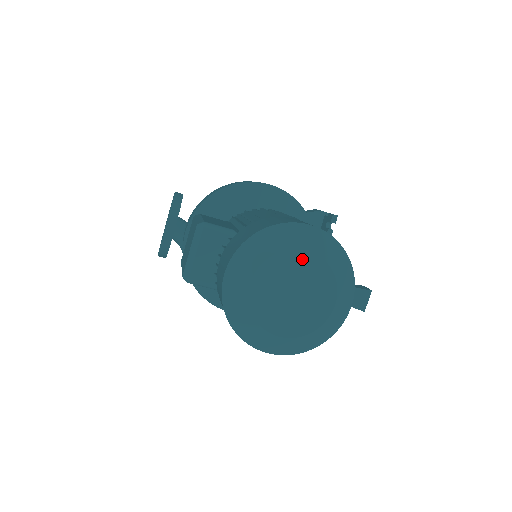
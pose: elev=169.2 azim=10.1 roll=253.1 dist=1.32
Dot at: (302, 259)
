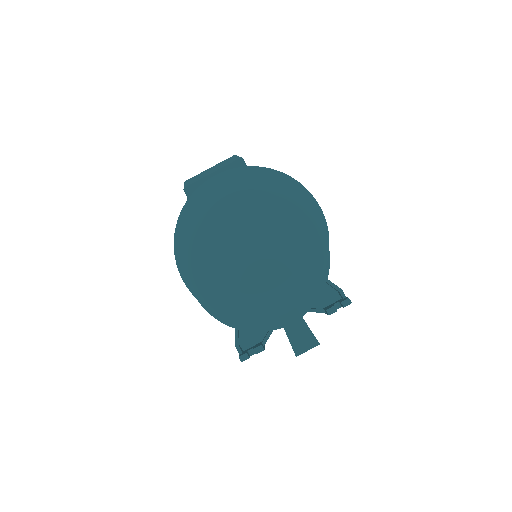
Dot at: (286, 219)
